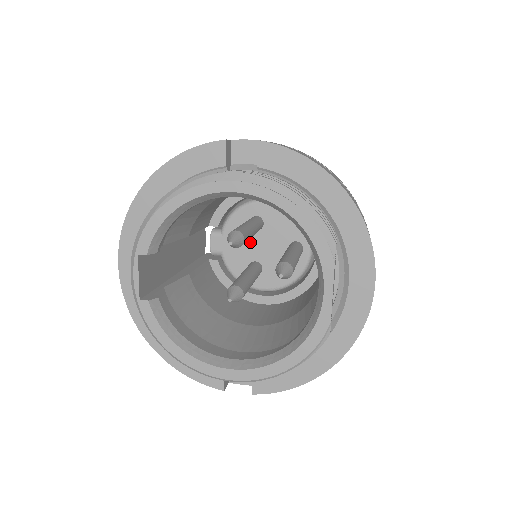
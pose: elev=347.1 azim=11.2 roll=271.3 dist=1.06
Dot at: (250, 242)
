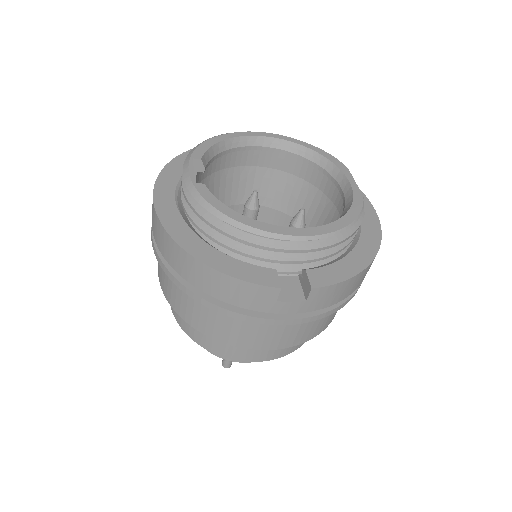
Dot at: occluded
